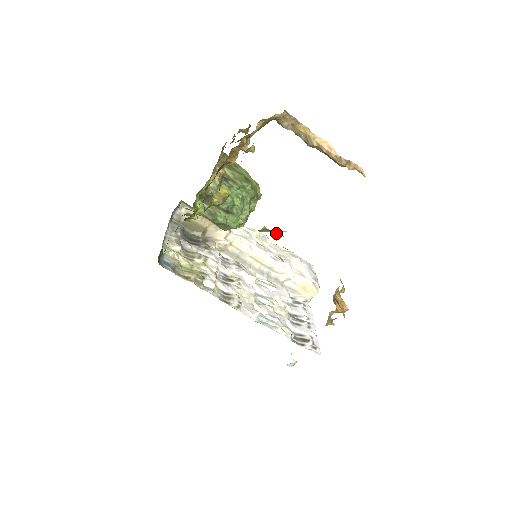
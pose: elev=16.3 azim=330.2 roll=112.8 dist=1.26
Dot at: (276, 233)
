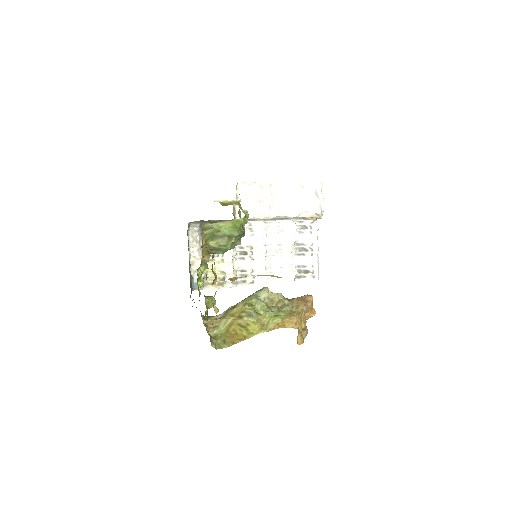
Dot at: (252, 320)
